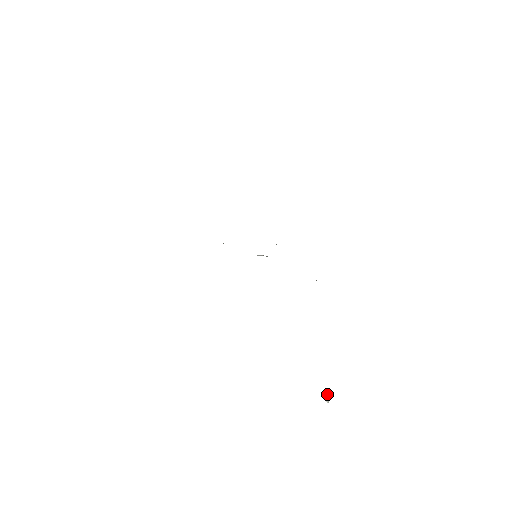
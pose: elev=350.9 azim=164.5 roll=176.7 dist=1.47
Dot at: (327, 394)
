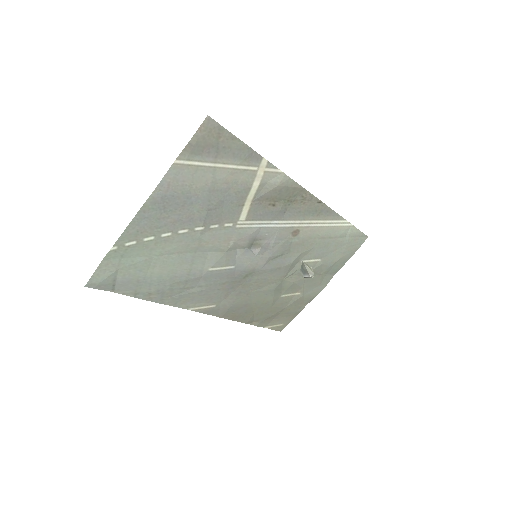
Dot at: (301, 268)
